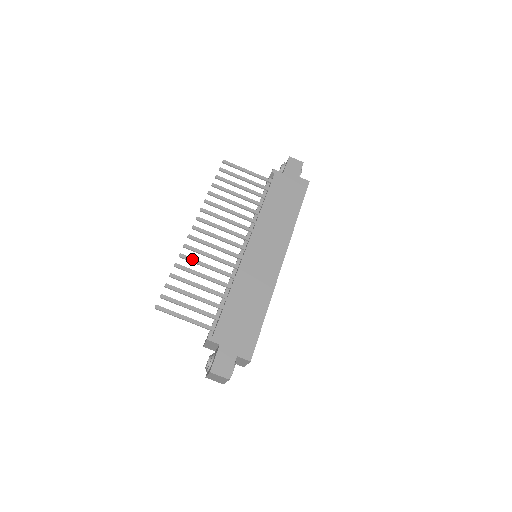
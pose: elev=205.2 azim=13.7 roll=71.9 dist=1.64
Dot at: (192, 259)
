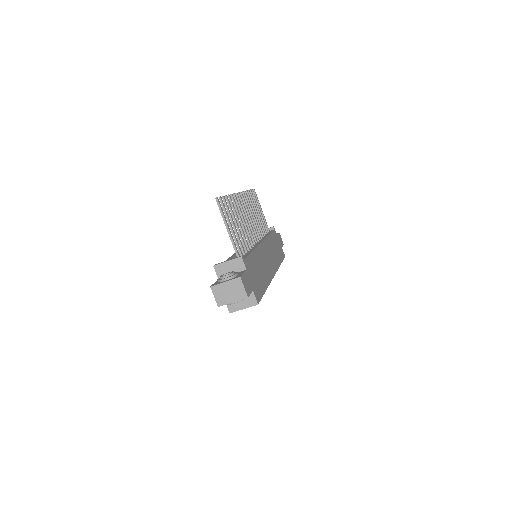
Dot at: occluded
